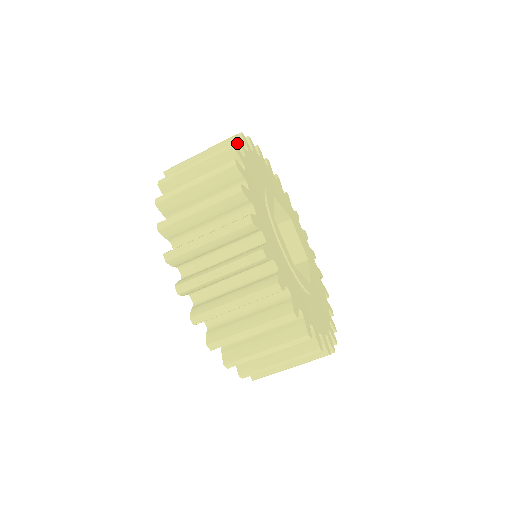
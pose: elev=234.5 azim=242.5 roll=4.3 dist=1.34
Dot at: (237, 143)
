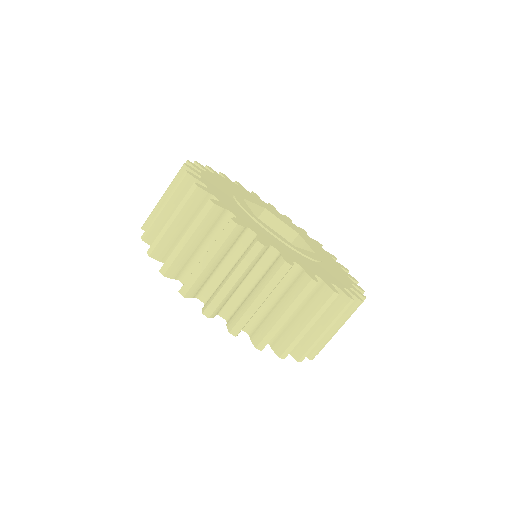
Dot at: occluded
